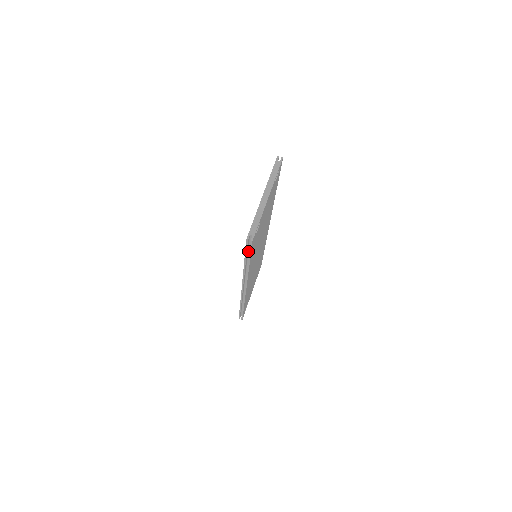
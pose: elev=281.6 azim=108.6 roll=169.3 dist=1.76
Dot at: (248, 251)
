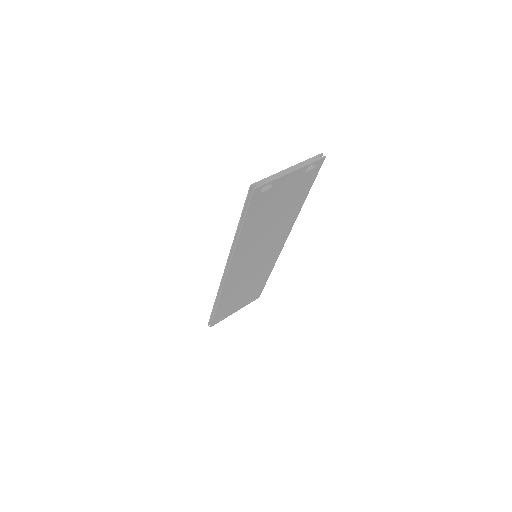
Dot at: occluded
